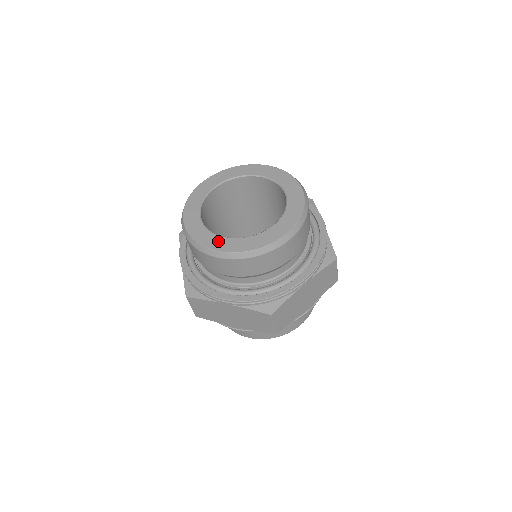
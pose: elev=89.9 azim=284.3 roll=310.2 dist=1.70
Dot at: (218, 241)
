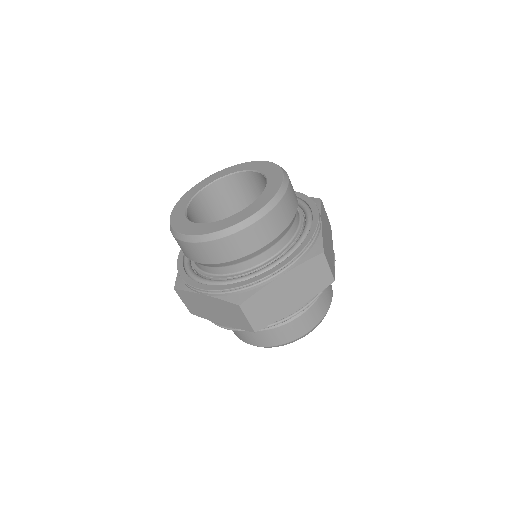
Dot at: (237, 217)
